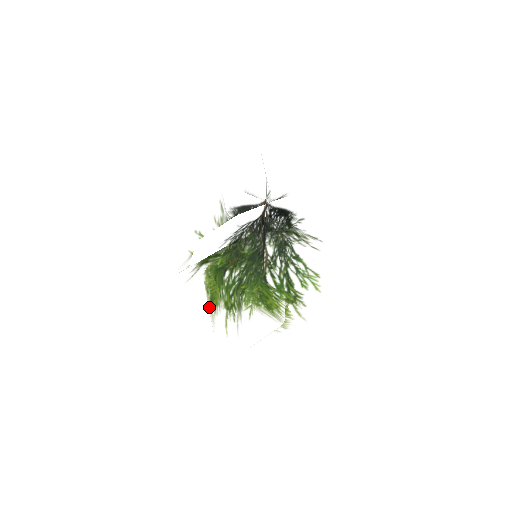
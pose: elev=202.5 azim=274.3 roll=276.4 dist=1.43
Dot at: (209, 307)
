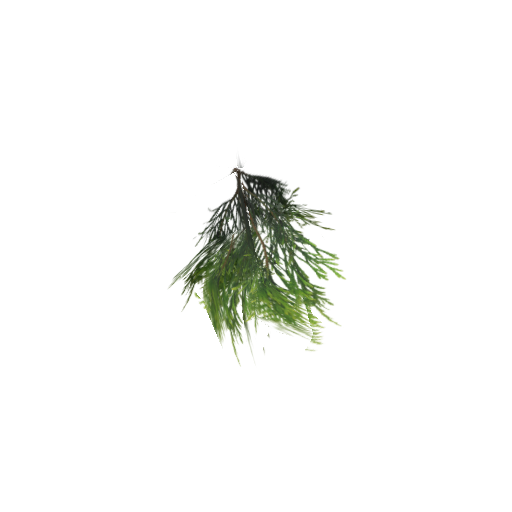
Dot at: (212, 333)
